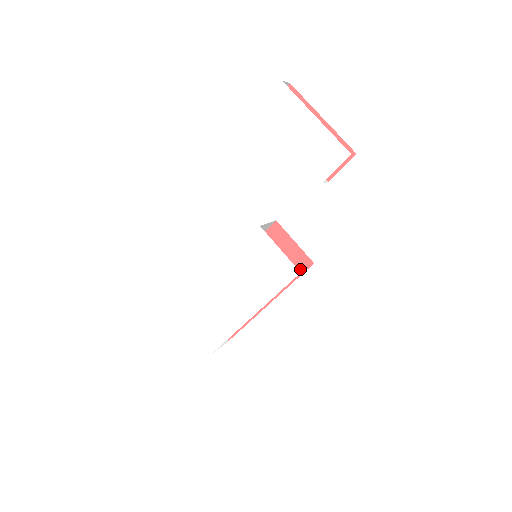
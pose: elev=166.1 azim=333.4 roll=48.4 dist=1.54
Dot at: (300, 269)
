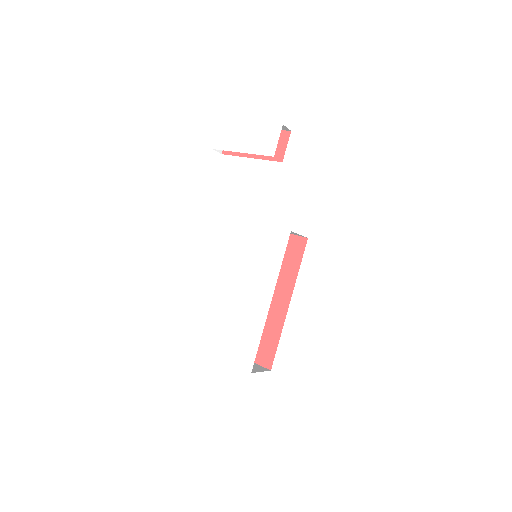
Dot at: (300, 251)
